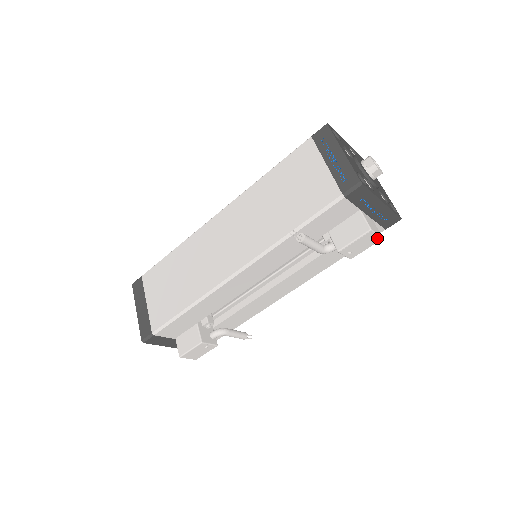
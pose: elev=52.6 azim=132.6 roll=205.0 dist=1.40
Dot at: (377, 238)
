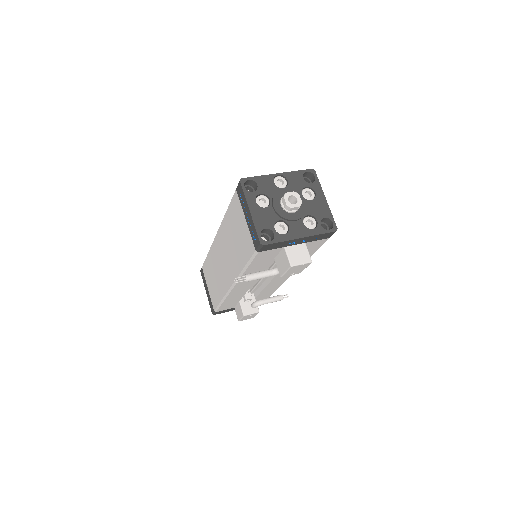
Dot at: (306, 264)
